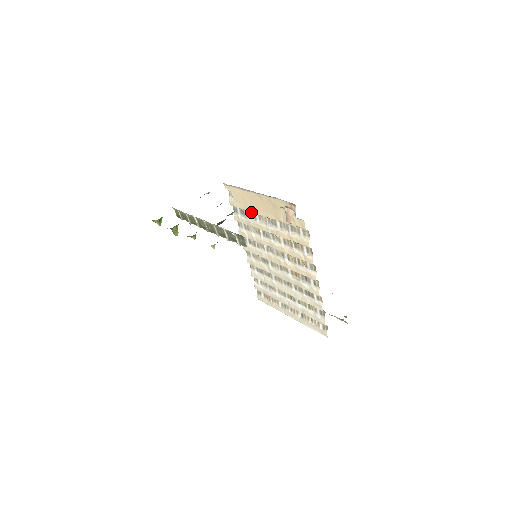
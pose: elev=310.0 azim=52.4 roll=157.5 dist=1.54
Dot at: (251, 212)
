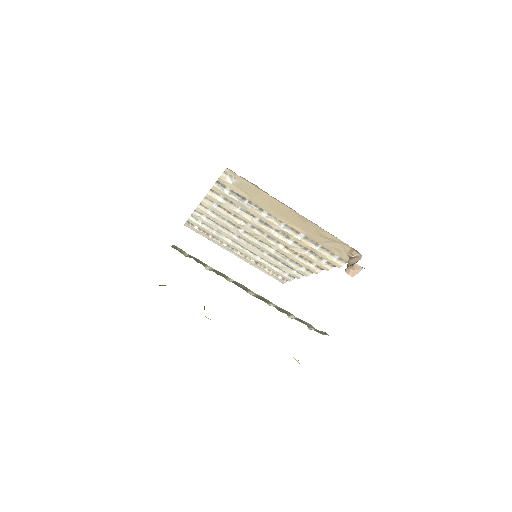
Dot at: occluded
